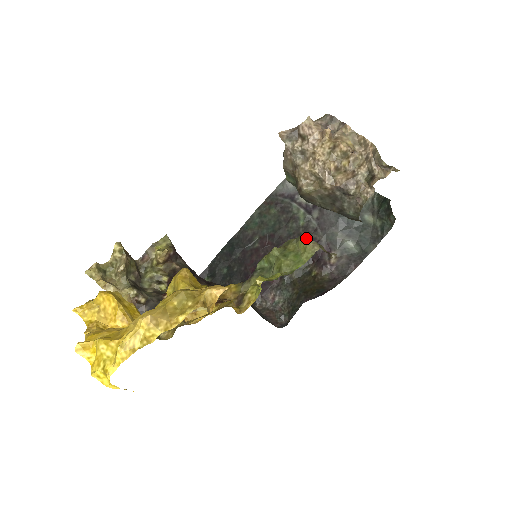
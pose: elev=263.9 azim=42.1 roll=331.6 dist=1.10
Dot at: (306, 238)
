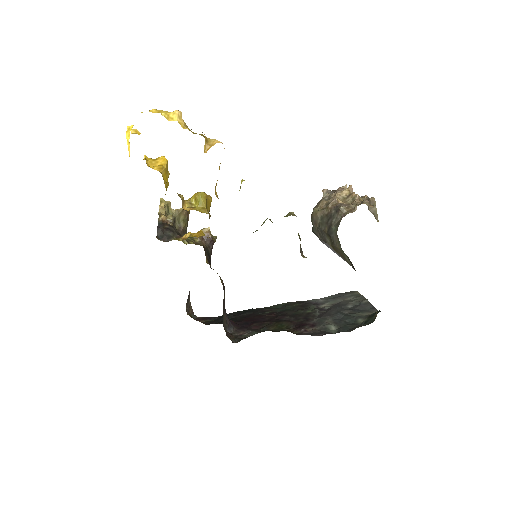
Dot at: (292, 212)
